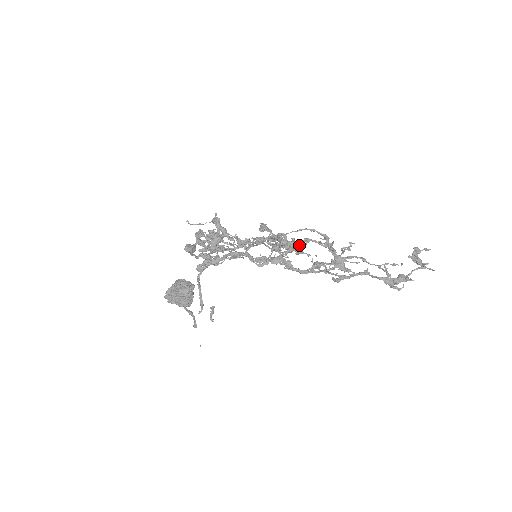
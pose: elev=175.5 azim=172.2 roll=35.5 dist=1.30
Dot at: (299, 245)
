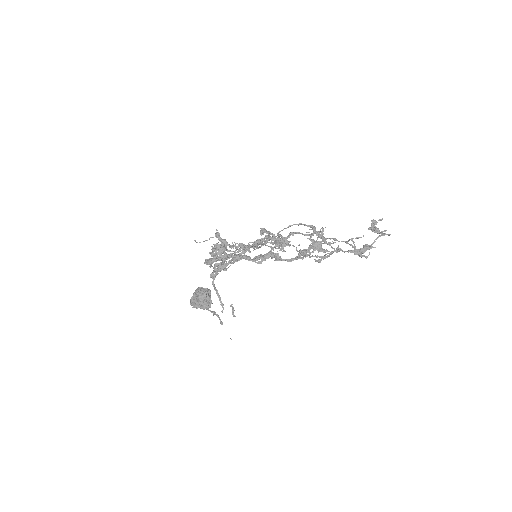
Dot at: (283, 239)
